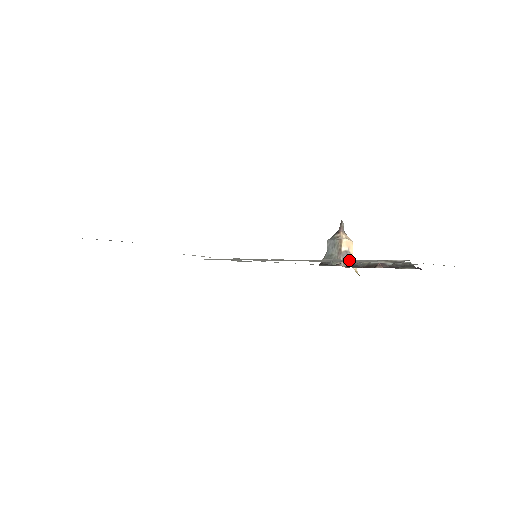
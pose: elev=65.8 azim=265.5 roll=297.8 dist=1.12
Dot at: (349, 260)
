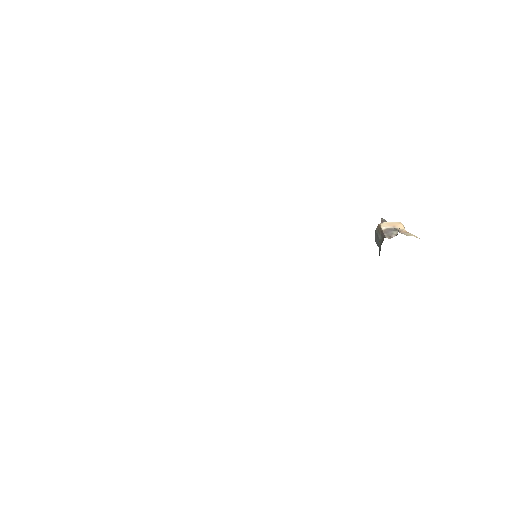
Dot at: occluded
